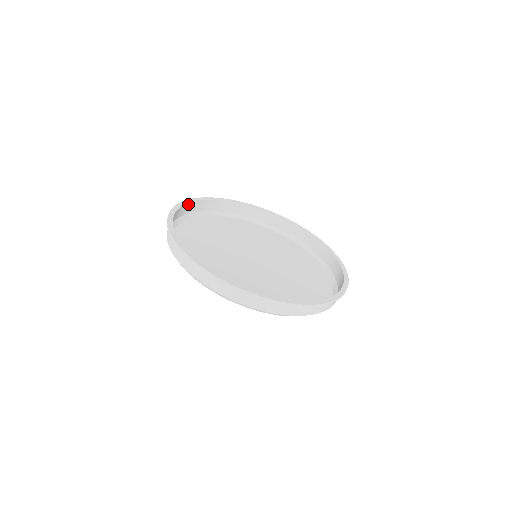
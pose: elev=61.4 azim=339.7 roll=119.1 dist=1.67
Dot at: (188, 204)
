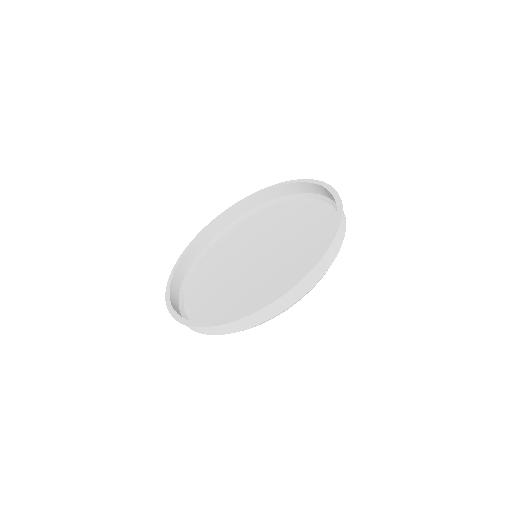
Dot at: (193, 245)
